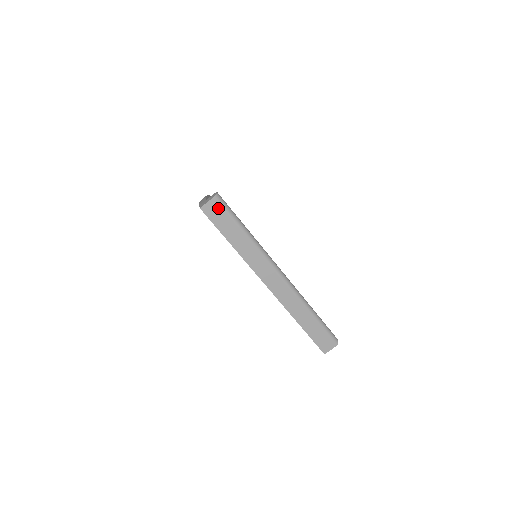
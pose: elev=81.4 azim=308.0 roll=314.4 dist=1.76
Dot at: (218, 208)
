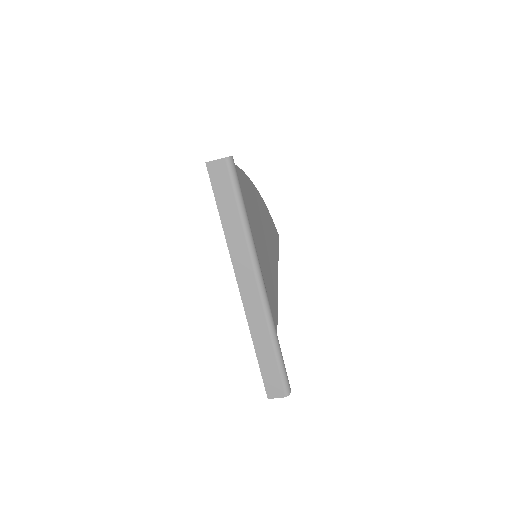
Dot at: (224, 172)
